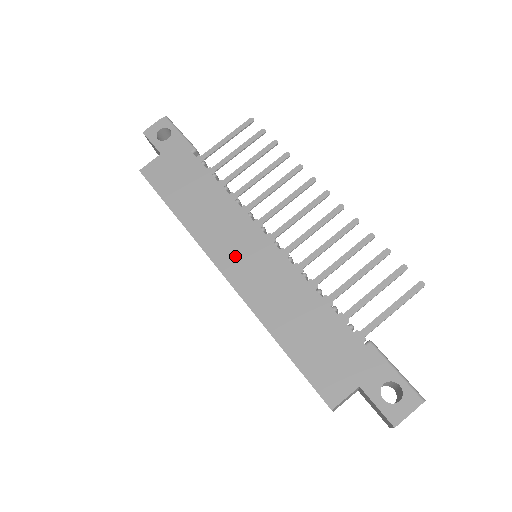
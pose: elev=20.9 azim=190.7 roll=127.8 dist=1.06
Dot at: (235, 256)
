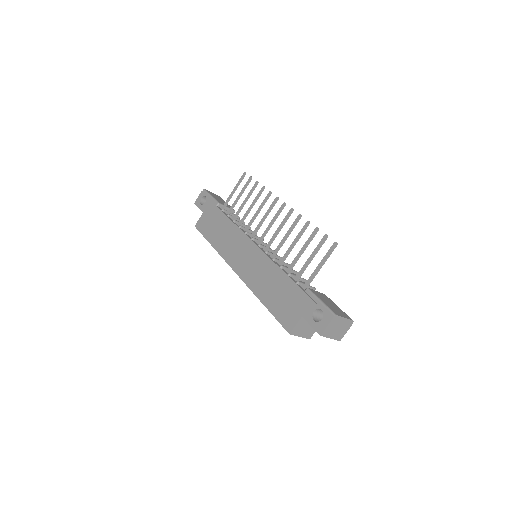
Dot at: (240, 260)
